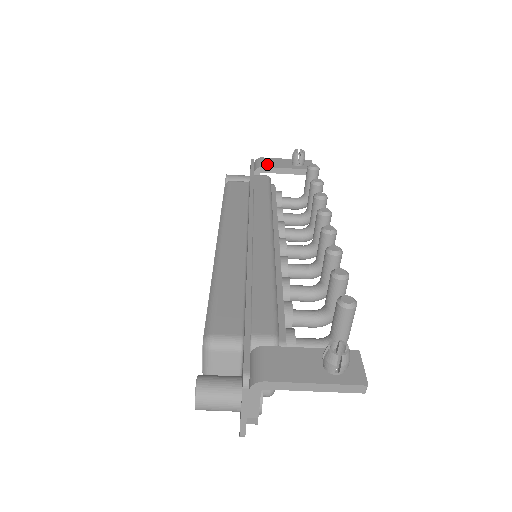
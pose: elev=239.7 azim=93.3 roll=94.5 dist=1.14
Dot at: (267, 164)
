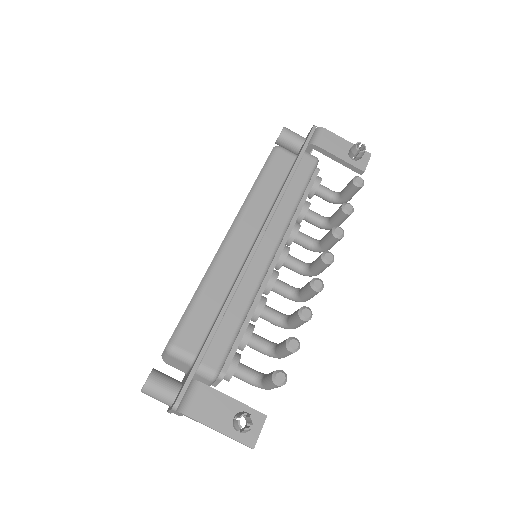
Dot at: (324, 143)
